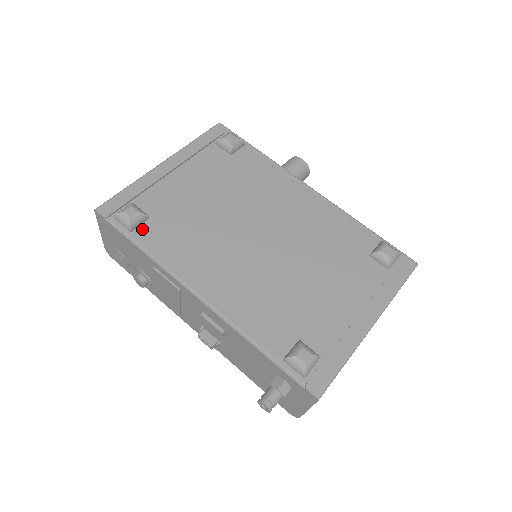
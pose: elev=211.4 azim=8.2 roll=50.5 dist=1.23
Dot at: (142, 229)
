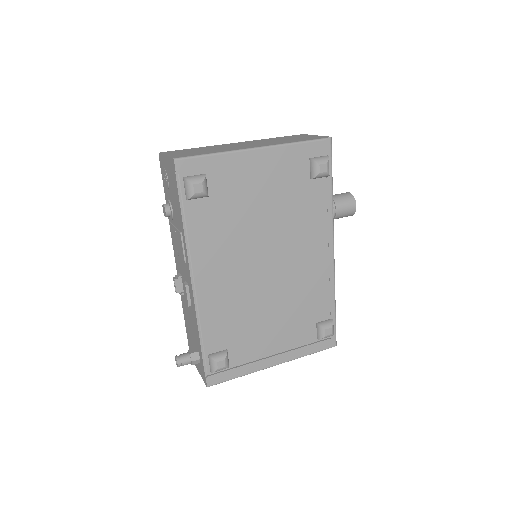
Dot at: (196, 203)
